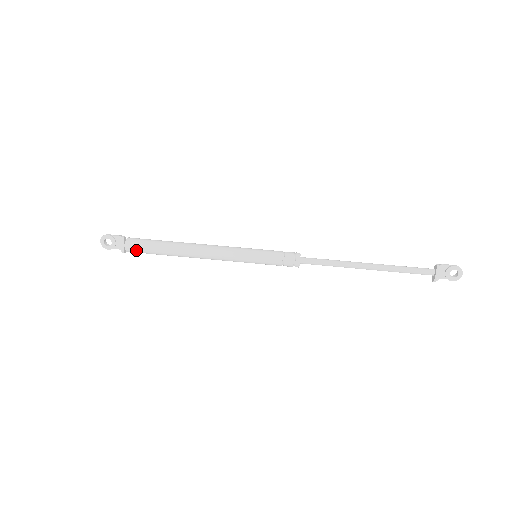
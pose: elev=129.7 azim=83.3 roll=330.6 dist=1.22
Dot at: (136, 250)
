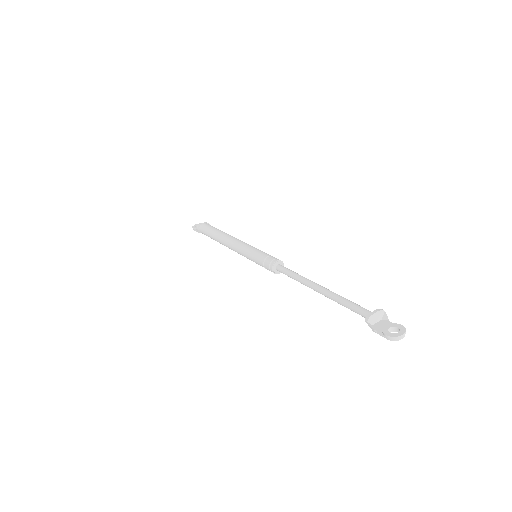
Dot at: (205, 226)
